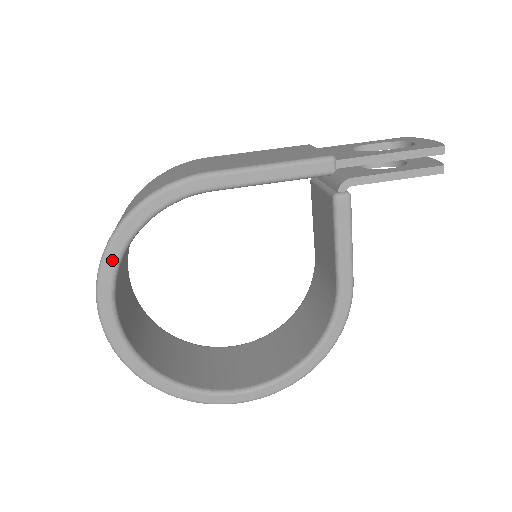
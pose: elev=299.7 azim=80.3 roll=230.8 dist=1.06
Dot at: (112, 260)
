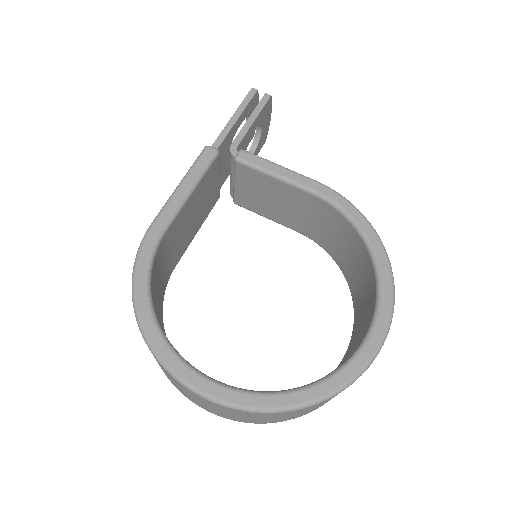
Dot at: (156, 339)
